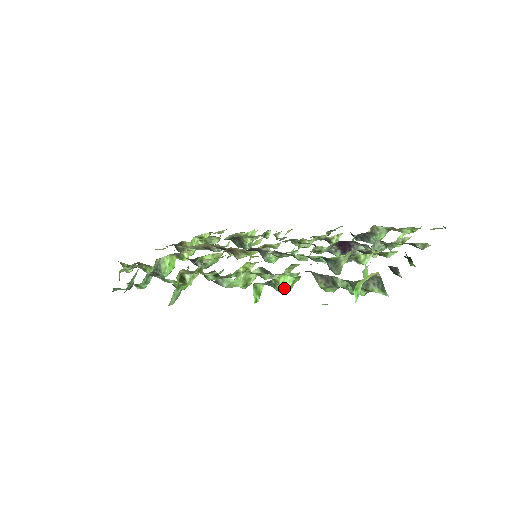
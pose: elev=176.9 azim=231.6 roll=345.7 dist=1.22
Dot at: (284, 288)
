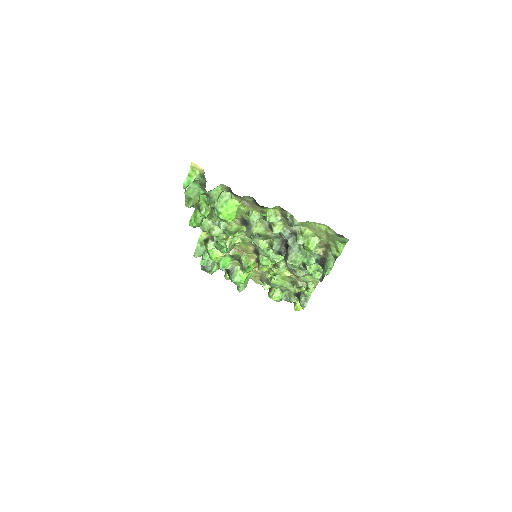
Dot at: (201, 211)
